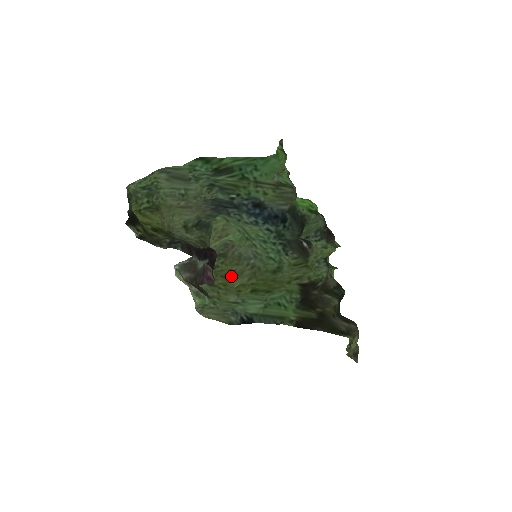
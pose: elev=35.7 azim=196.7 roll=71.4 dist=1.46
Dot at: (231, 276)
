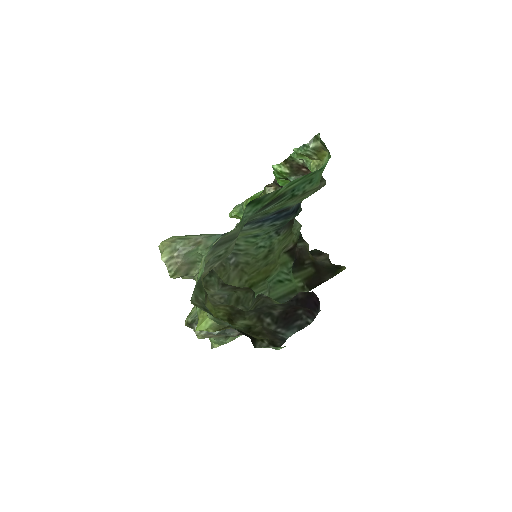
Dot at: occluded
